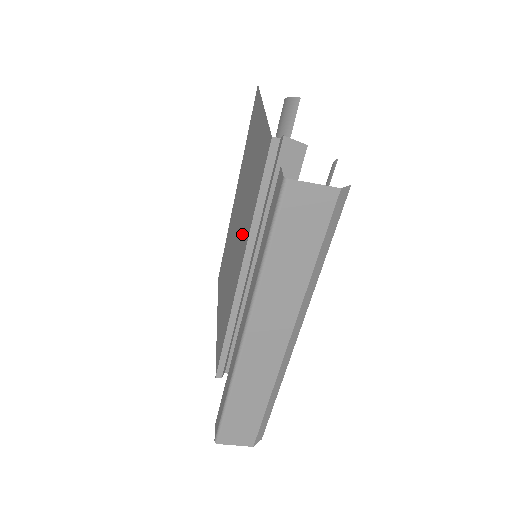
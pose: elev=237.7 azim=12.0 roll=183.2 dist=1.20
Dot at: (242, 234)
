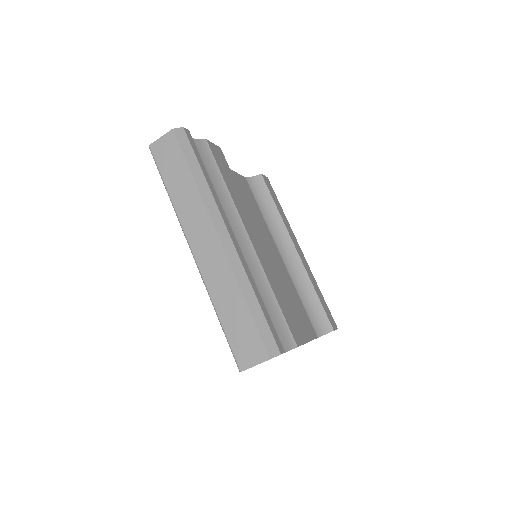
Dot at: occluded
